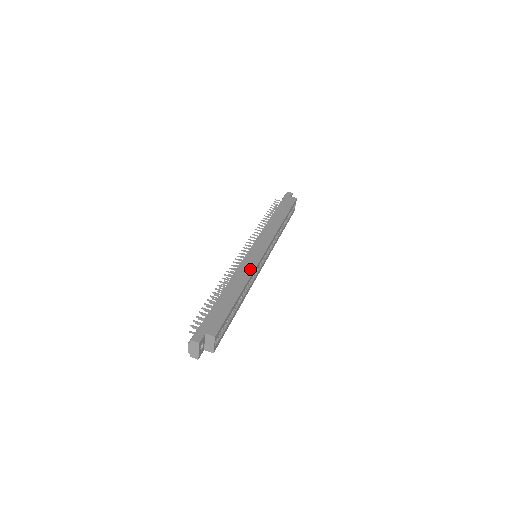
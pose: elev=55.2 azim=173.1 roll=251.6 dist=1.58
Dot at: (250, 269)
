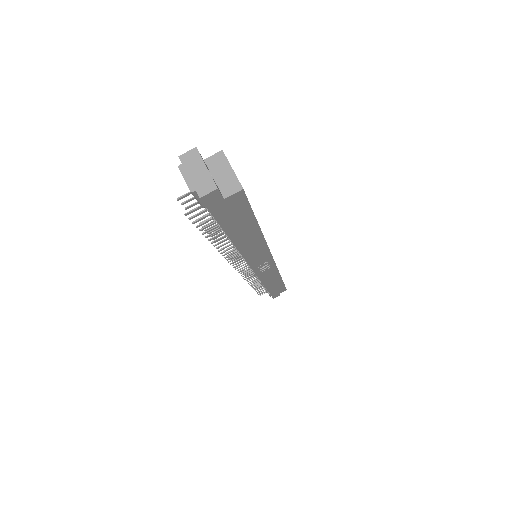
Dot at: occluded
